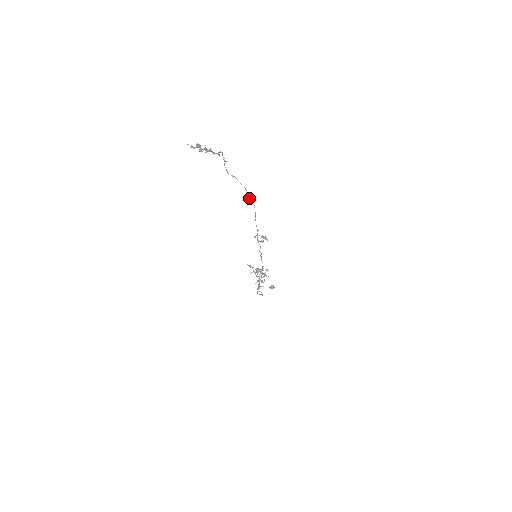
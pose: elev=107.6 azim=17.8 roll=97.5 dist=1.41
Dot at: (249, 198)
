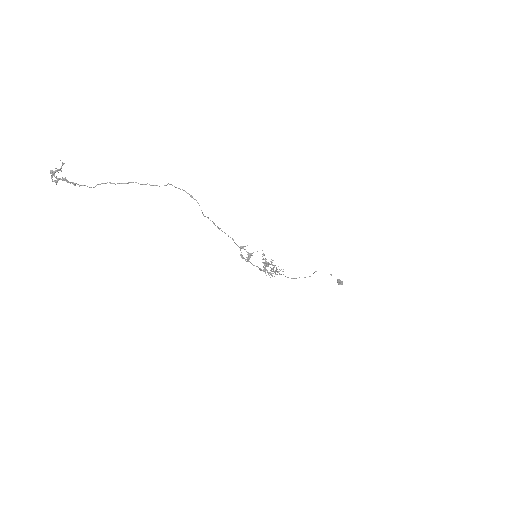
Dot at: (214, 223)
